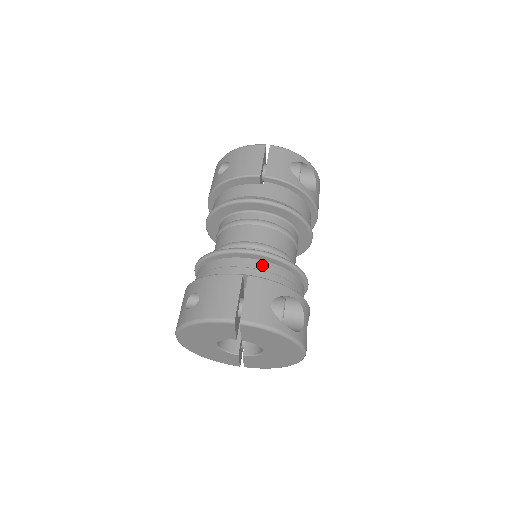
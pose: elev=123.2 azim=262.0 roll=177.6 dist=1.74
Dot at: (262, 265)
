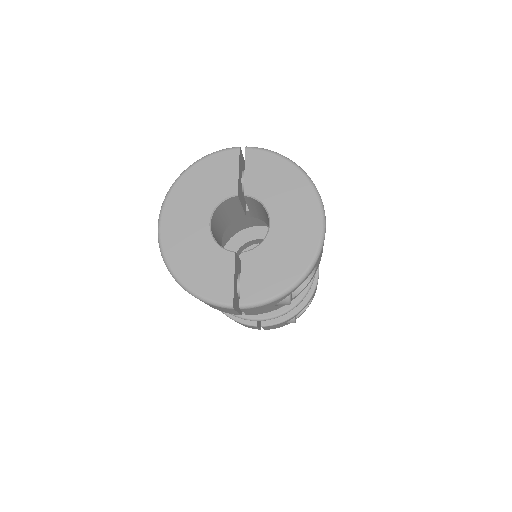
Dot at: occluded
